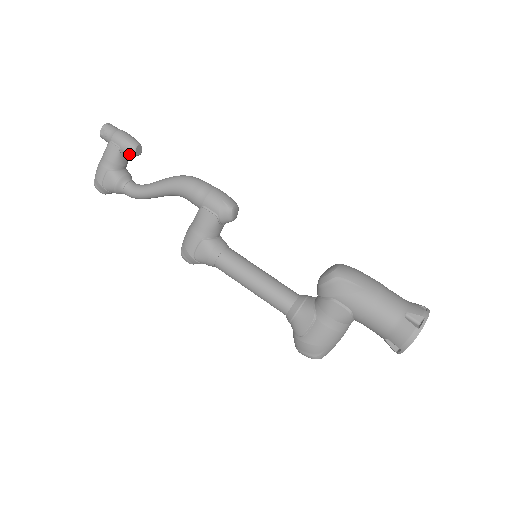
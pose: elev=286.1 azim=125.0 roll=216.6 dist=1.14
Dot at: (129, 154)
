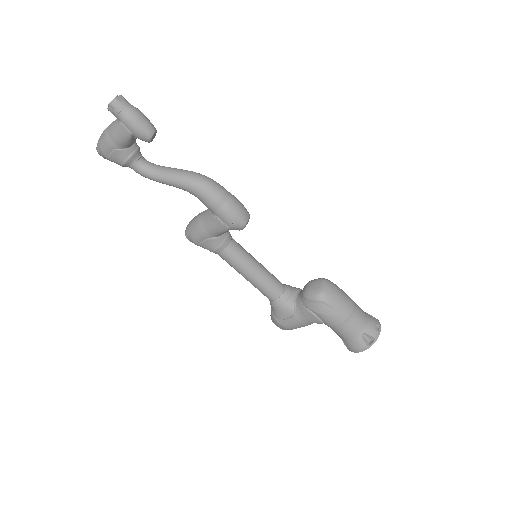
Dot at: (142, 140)
